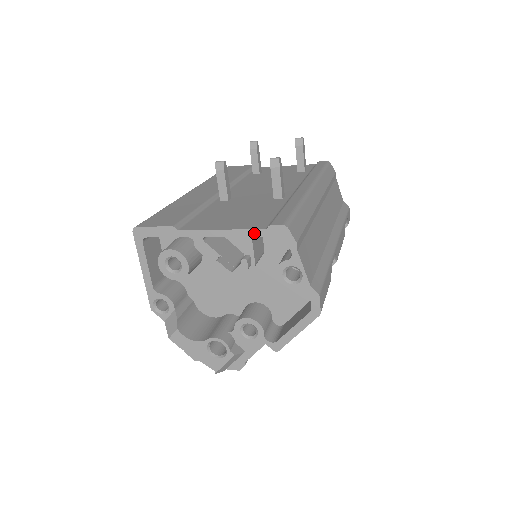
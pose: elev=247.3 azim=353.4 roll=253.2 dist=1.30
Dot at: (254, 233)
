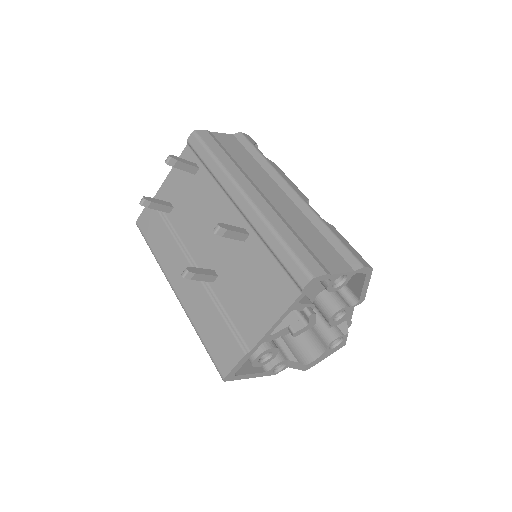
Dot at: (297, 301)
